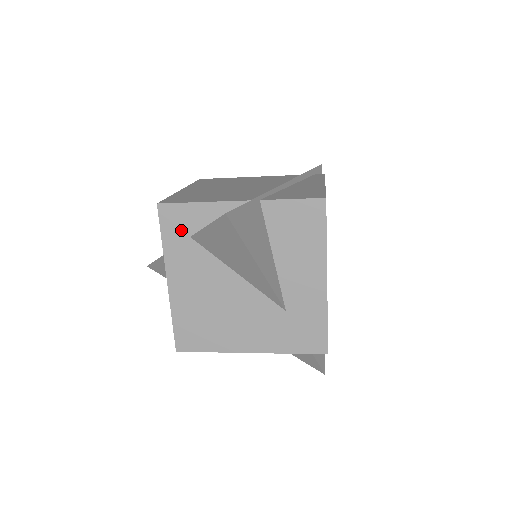
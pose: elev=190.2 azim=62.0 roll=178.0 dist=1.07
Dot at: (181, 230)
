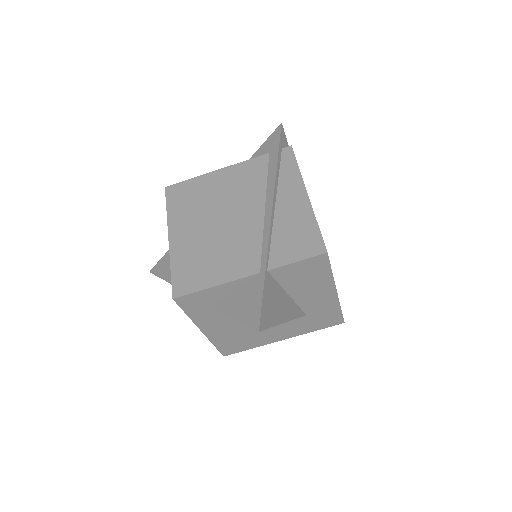
Dot at: (202, 305)
